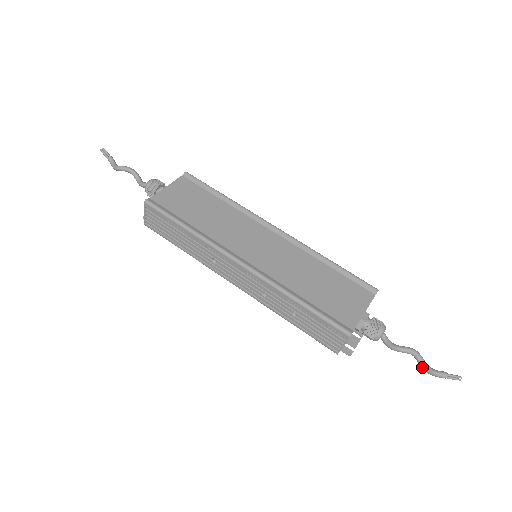
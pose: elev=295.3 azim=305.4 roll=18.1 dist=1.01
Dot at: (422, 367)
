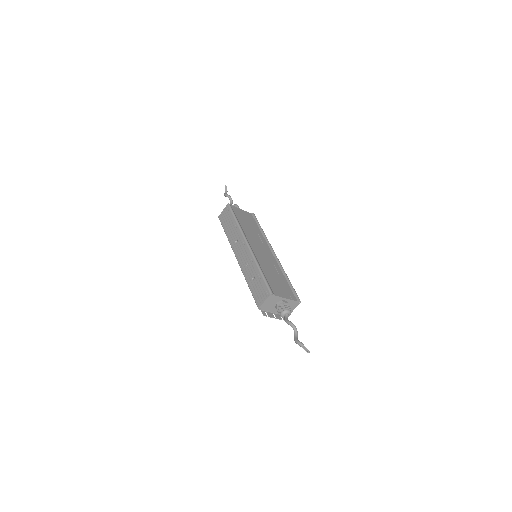
Dot at: (294, 338)
